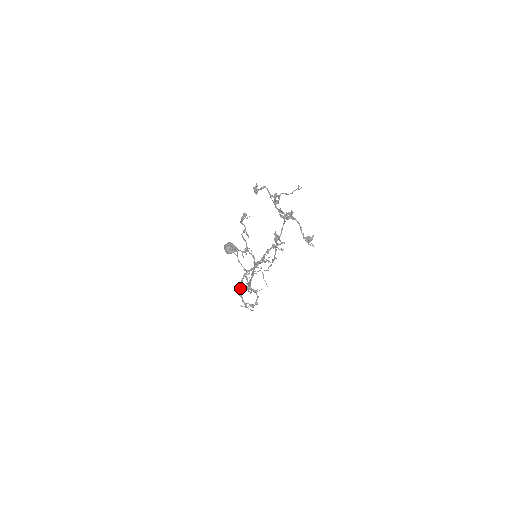
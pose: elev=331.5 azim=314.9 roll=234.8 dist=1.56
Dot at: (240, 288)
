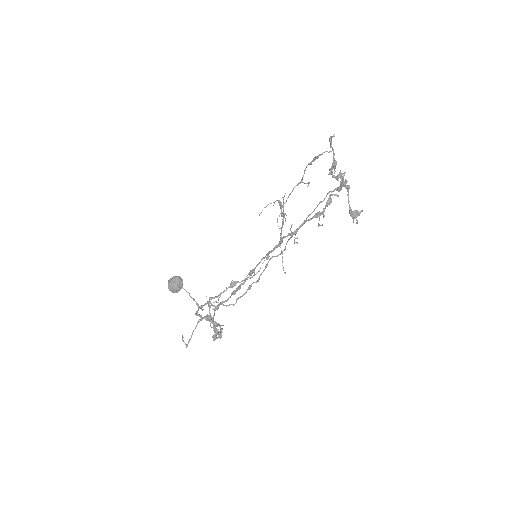
Dot at: occluded
